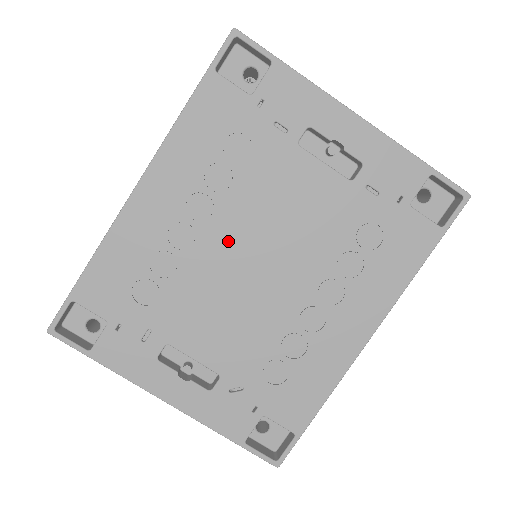
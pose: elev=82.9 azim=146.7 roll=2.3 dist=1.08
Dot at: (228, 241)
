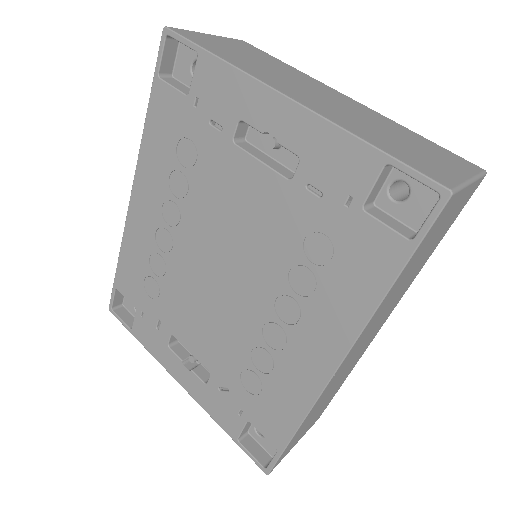
Dot at: (195, 247)
